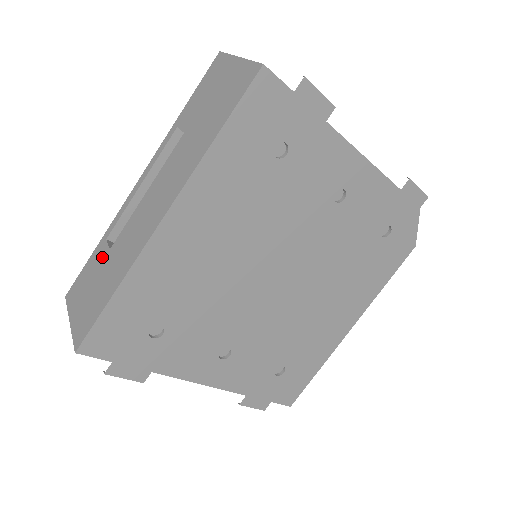
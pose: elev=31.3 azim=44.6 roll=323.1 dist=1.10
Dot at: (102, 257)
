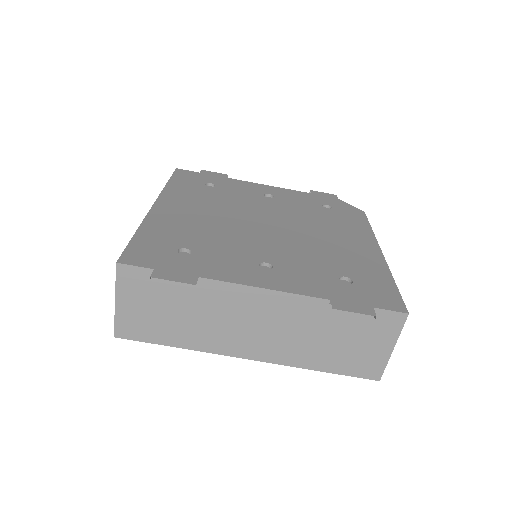
Dot at: occluded
